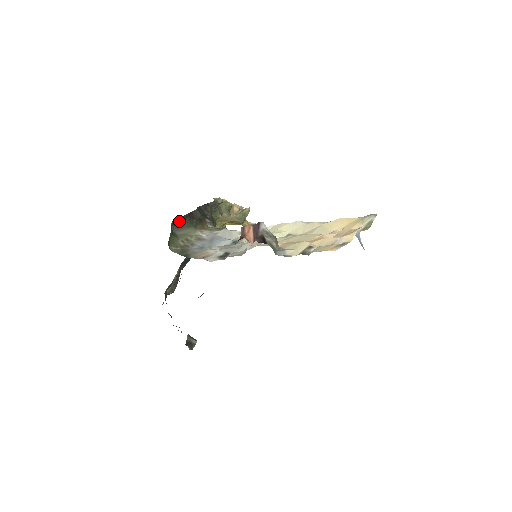
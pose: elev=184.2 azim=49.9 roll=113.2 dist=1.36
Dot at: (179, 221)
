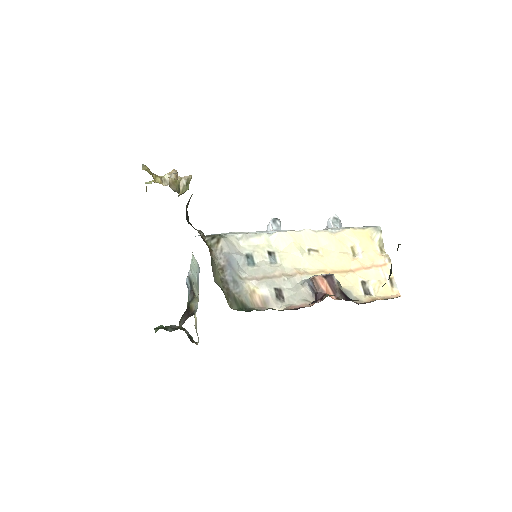
Dot at: occluded
